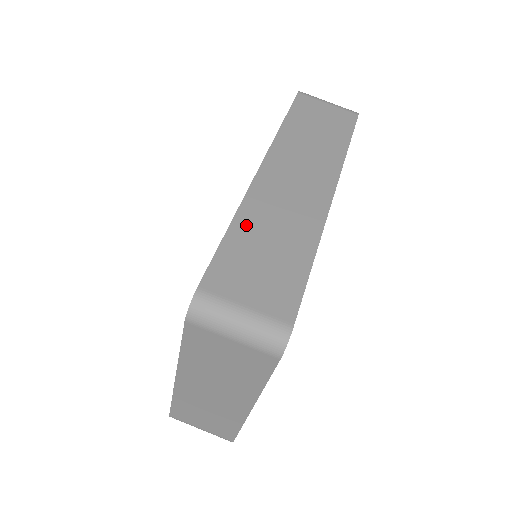
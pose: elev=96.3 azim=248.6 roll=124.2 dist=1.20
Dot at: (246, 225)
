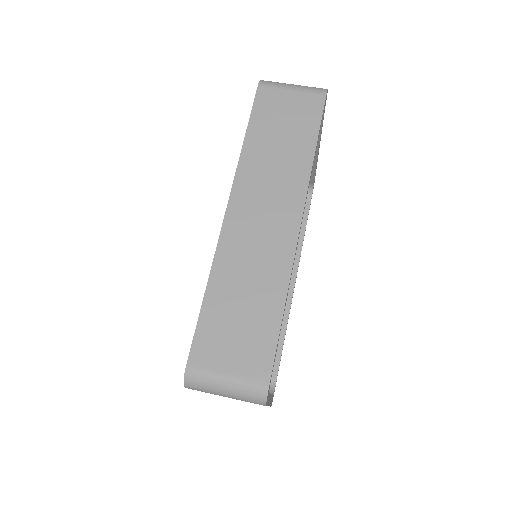
Dot at: (220, 287)
